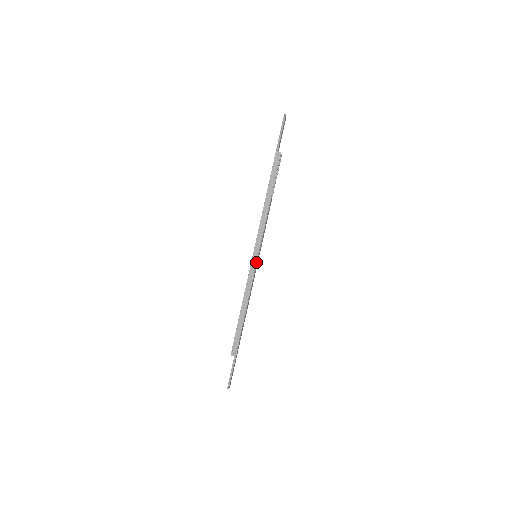
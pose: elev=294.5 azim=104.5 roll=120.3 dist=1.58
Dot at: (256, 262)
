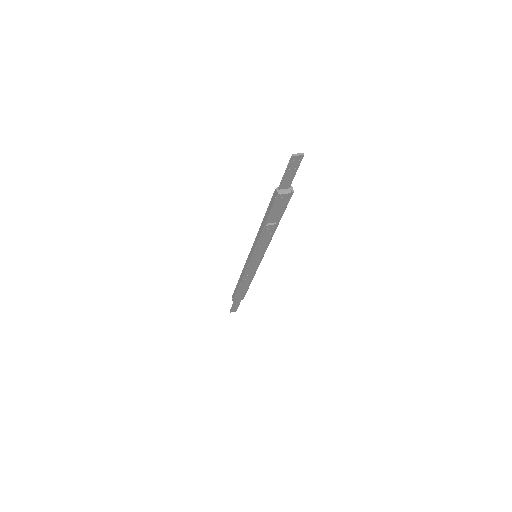
Dot at: (249, 262)
